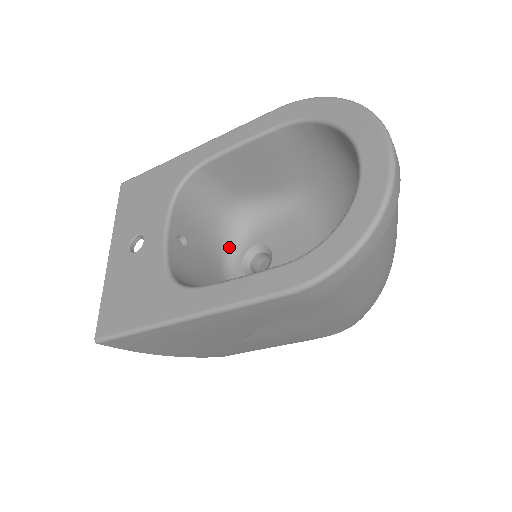
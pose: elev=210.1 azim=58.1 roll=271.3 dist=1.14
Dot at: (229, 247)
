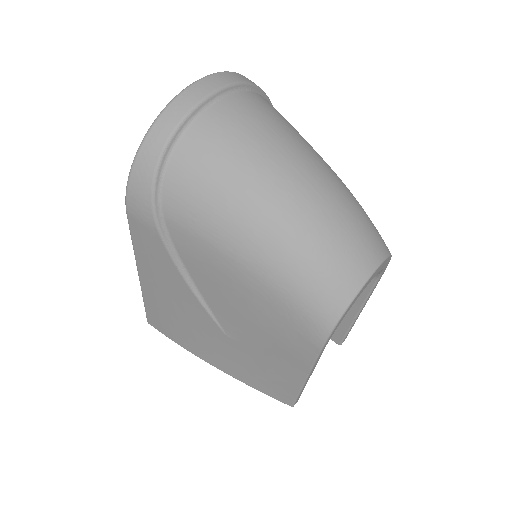
Dot at: occluded
